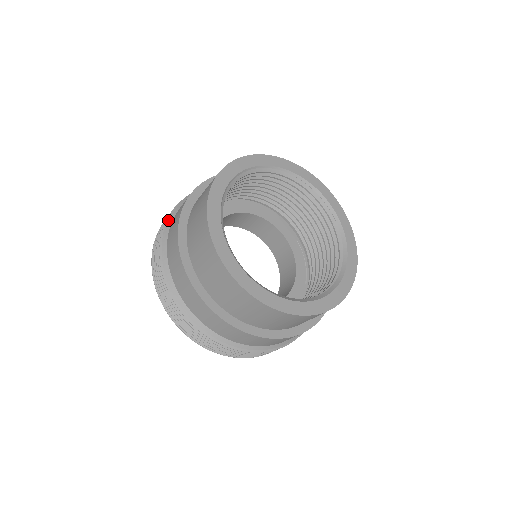
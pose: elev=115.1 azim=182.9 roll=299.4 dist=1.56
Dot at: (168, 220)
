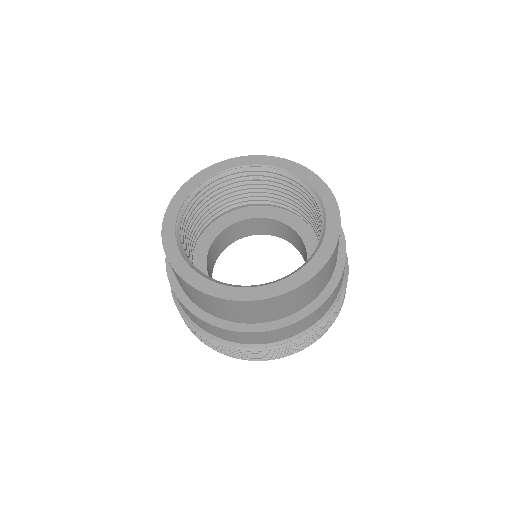
Dot at: occluded
